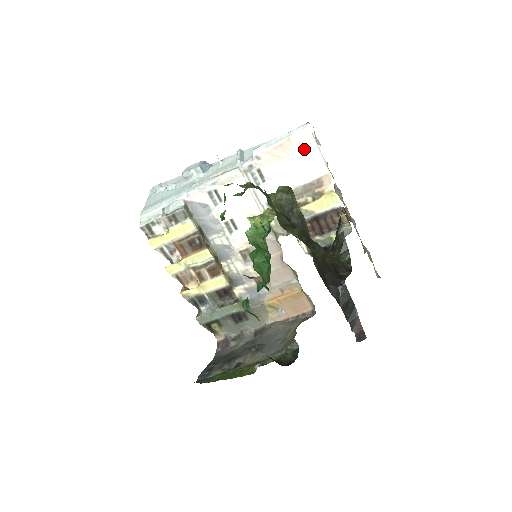
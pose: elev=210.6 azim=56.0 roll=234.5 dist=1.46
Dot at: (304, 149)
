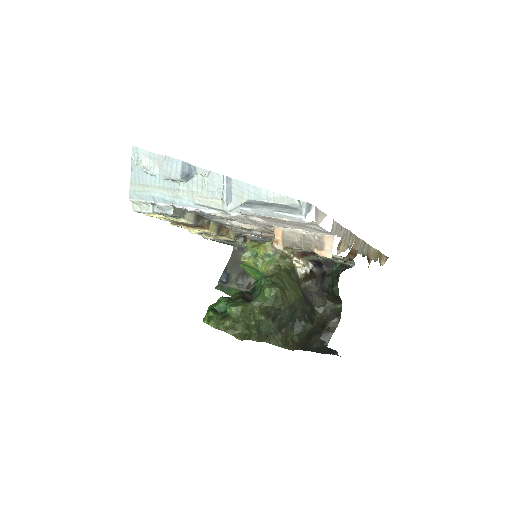
Dot at: (302, 224)
